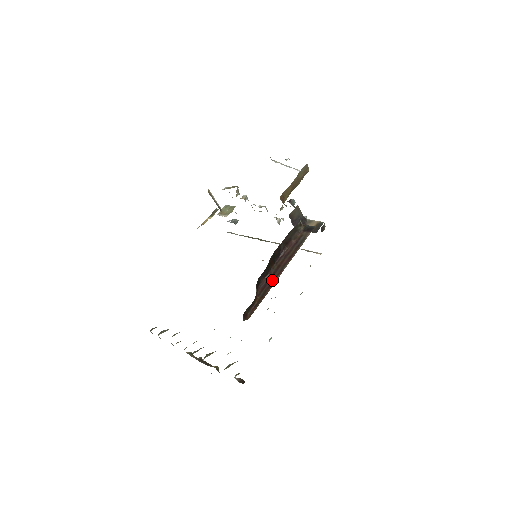
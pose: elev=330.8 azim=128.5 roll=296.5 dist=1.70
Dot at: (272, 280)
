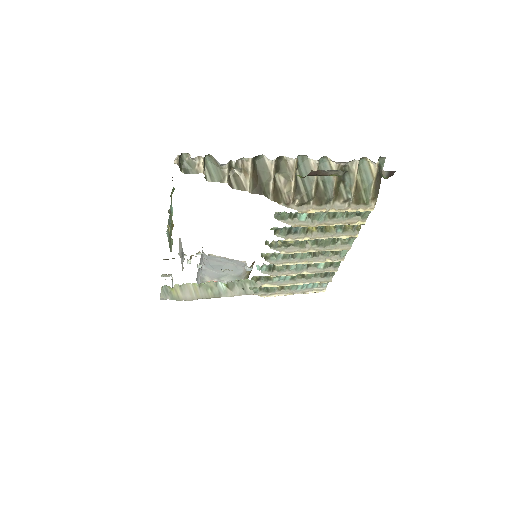
Dot at: occluded
